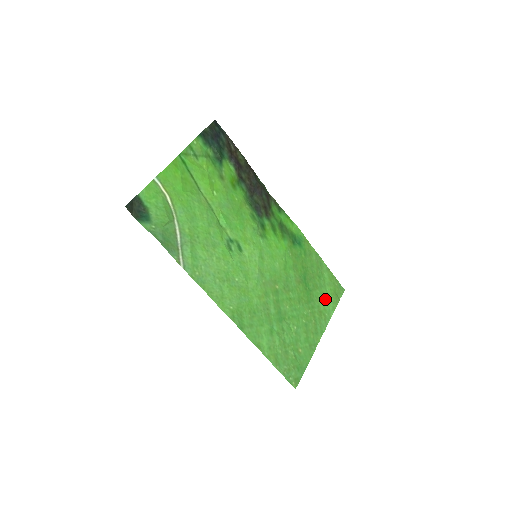
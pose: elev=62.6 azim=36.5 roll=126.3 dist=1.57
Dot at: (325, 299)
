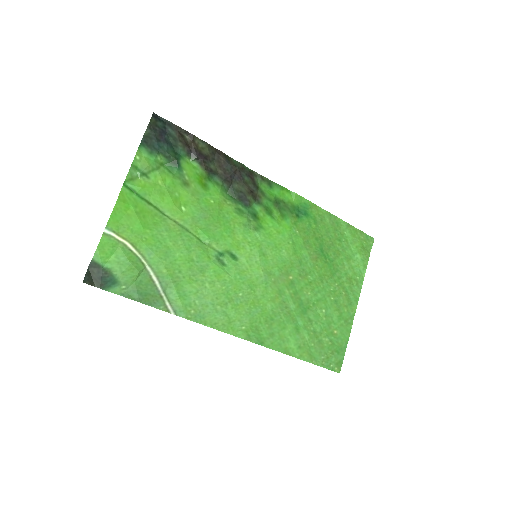
Dot at: (352, 261)
